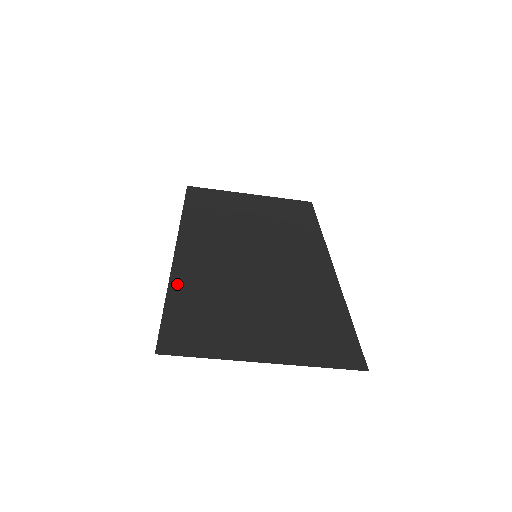
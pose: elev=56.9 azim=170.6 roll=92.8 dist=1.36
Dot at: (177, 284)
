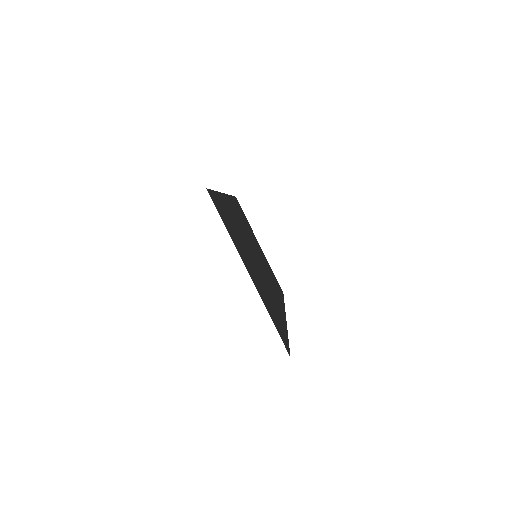
Dot at: occluded
